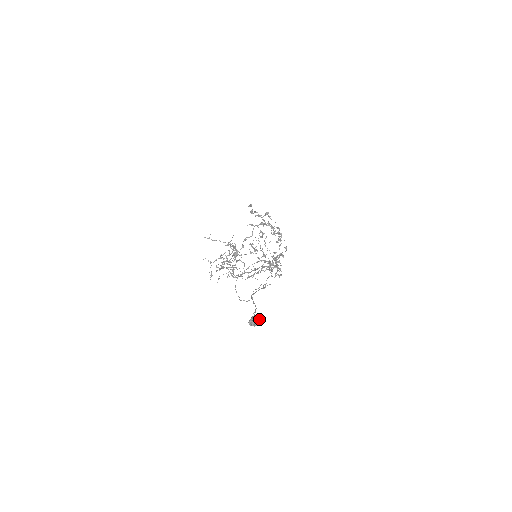
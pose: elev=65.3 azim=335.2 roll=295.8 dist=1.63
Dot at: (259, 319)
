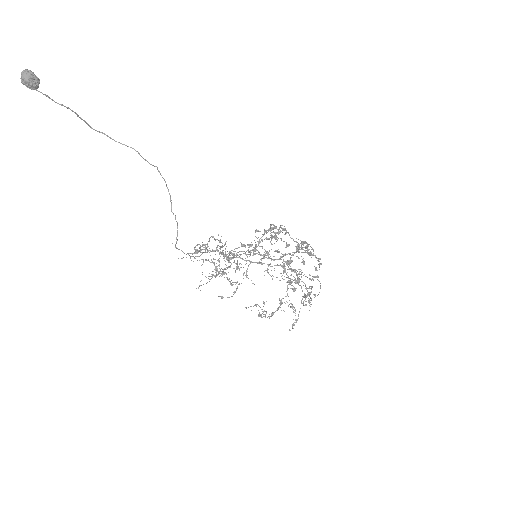
Dot at: (30, 72)
